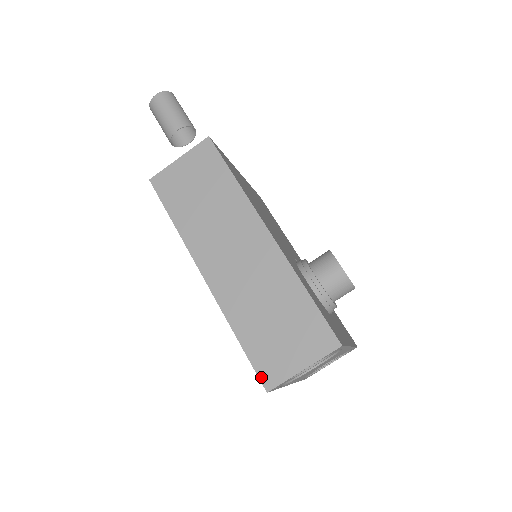
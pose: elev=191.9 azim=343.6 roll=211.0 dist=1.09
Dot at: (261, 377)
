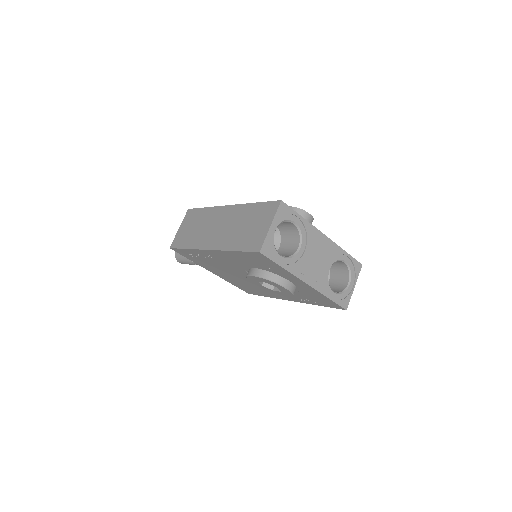
Dot at: (253, 250)
